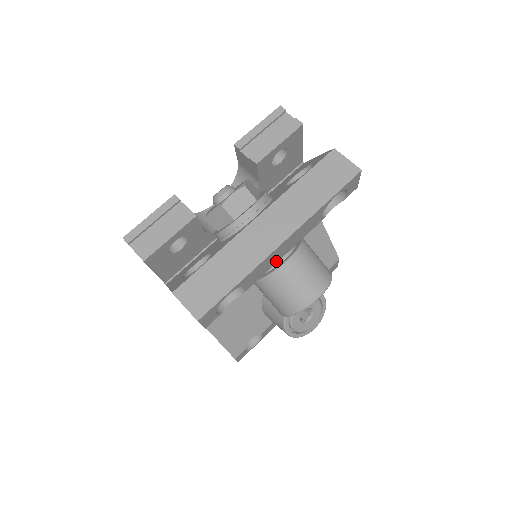
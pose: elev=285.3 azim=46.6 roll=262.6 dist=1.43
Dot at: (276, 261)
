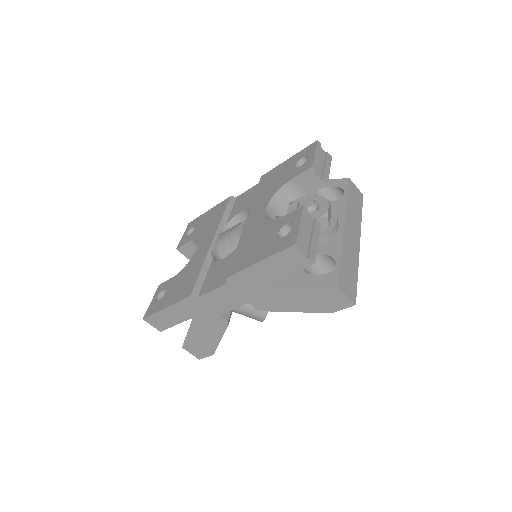
Dot at: occluded
